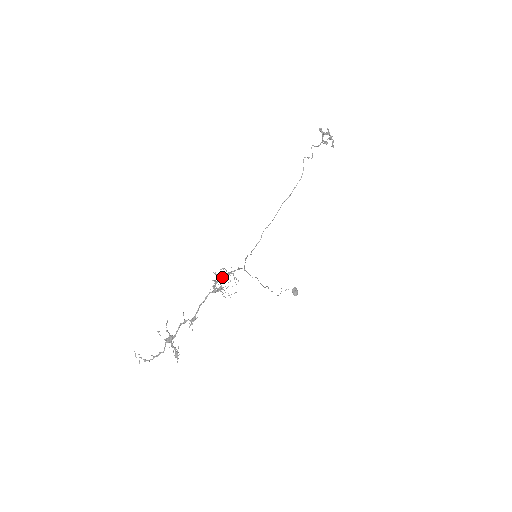
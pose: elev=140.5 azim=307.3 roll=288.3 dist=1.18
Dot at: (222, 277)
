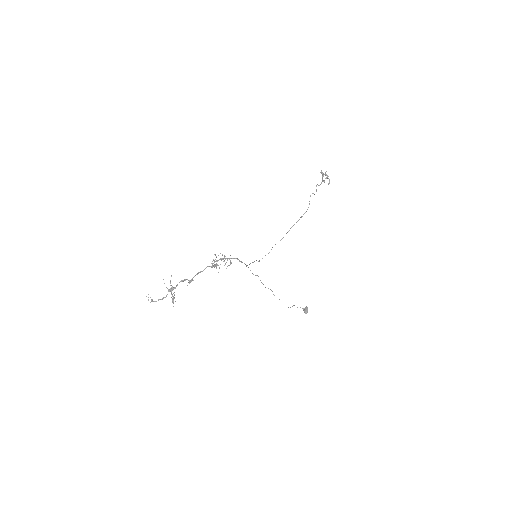
Dot at: (220, 259)
